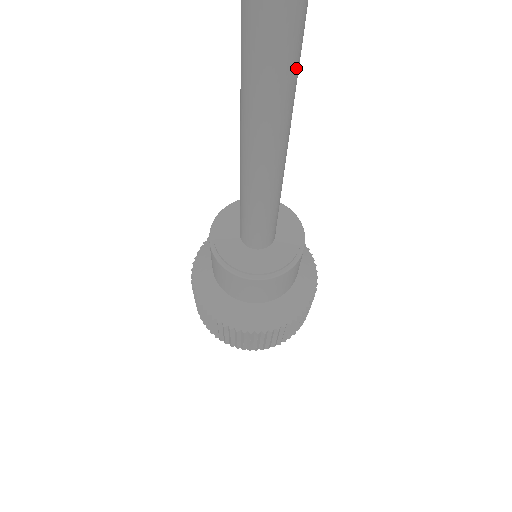
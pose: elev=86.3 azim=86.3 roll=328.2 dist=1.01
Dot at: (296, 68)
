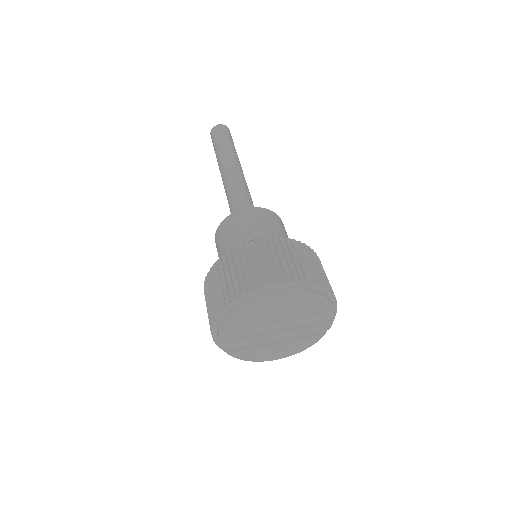
Dot at: (234, 146)
